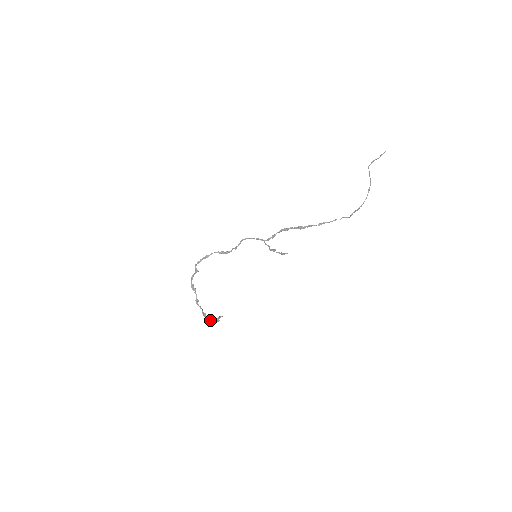
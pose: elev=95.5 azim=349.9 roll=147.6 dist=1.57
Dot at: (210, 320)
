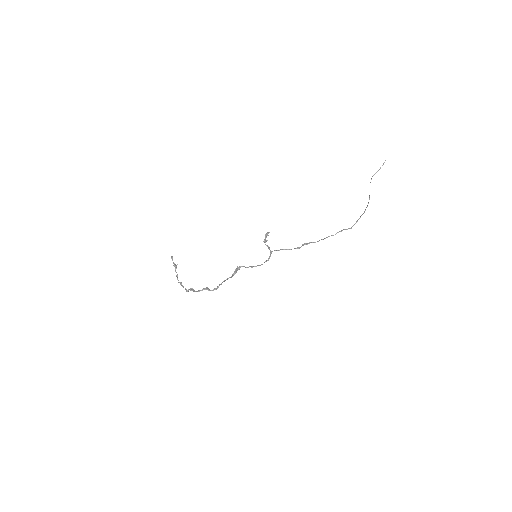
Dot at: (177, 277)
